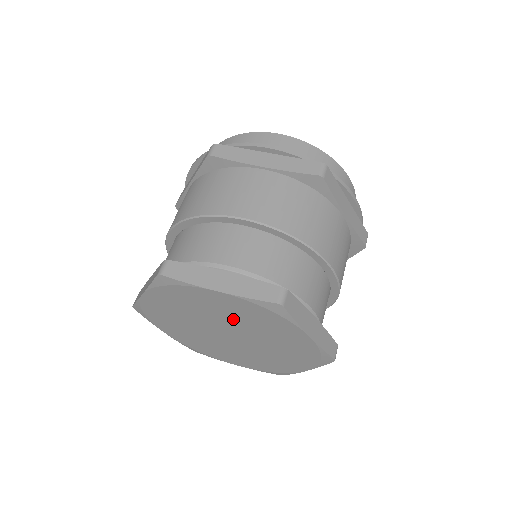
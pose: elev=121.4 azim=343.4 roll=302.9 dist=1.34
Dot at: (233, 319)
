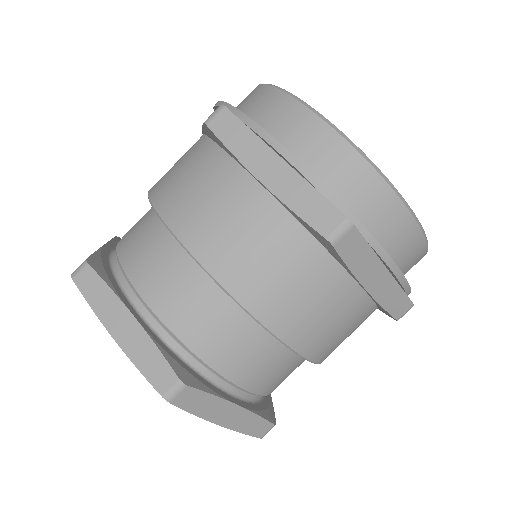
Dot at: occluded
